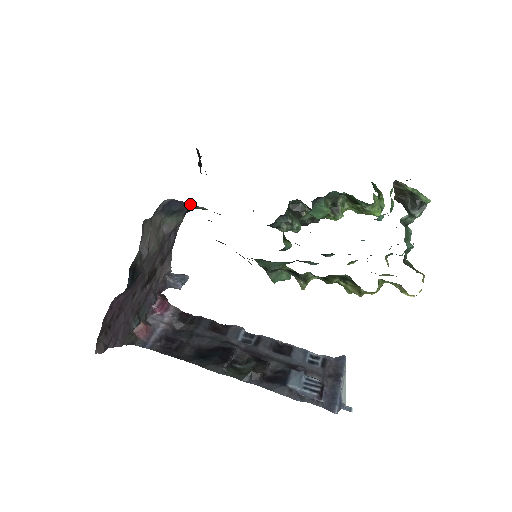
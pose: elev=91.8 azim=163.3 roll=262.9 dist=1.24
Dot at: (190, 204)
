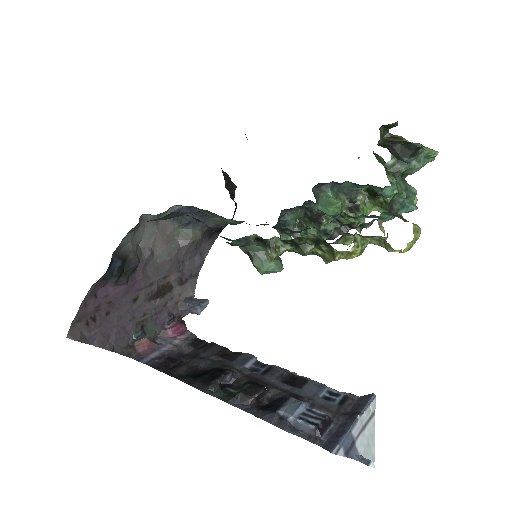
Dot at: occluded
